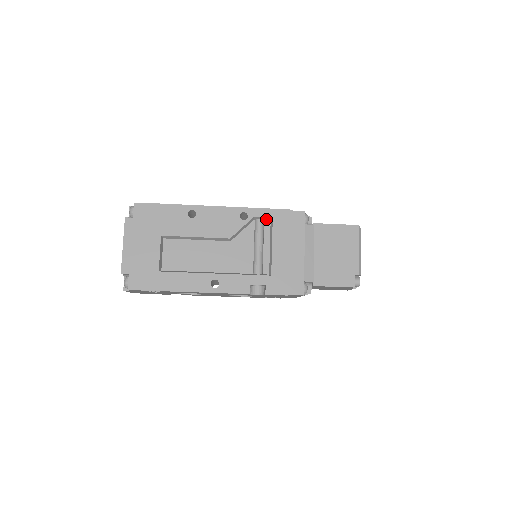
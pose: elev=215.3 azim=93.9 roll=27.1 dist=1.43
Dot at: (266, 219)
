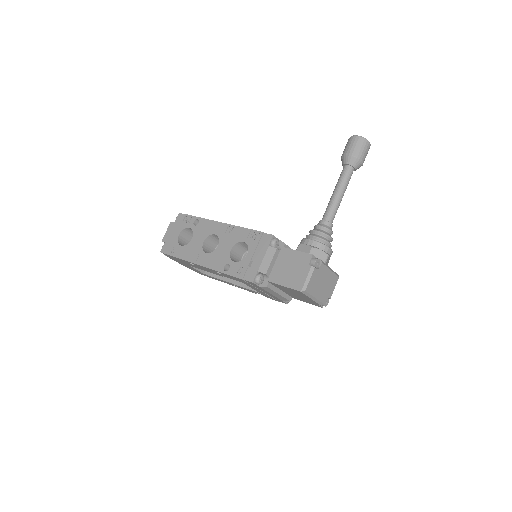
Dot at: occluded
